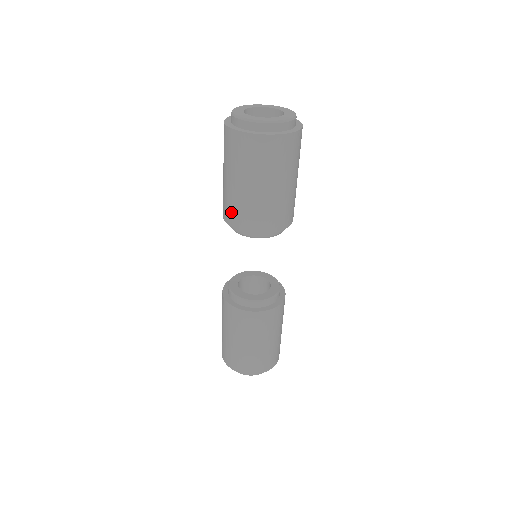
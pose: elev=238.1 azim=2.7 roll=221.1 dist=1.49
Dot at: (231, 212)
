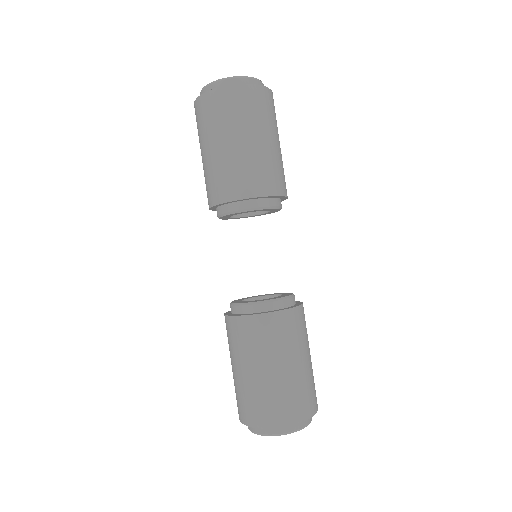
Dot at: (212, 188)
